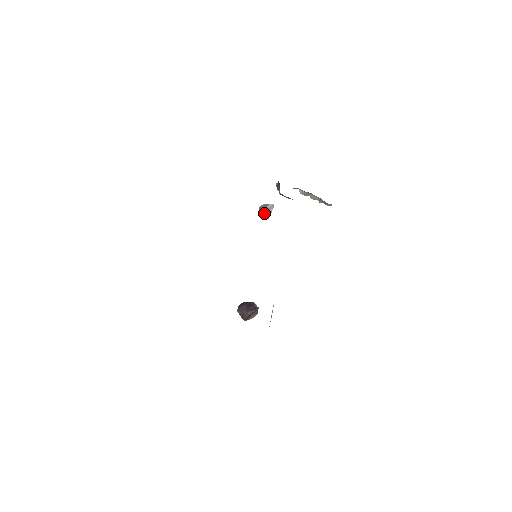
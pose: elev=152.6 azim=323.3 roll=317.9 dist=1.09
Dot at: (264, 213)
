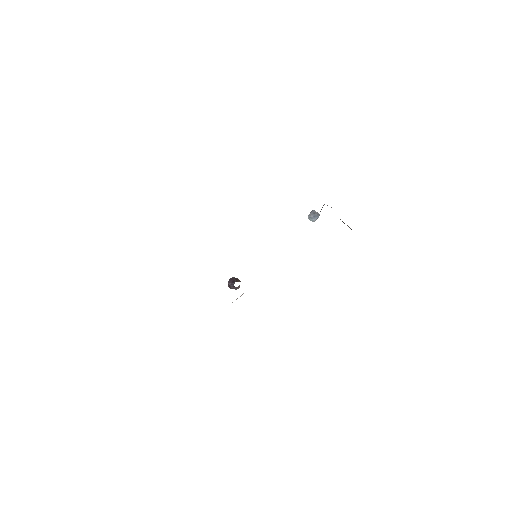
Dot at: (311, 217)
